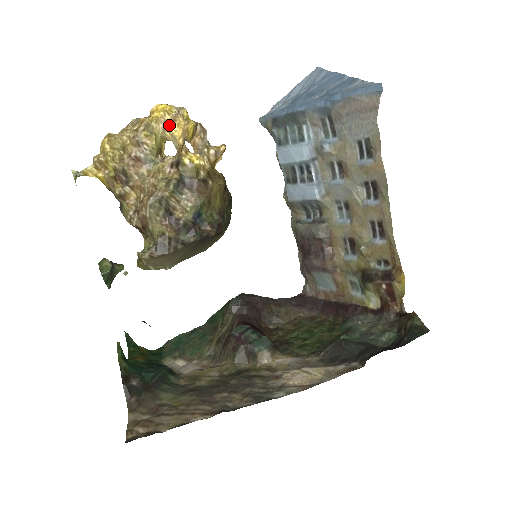
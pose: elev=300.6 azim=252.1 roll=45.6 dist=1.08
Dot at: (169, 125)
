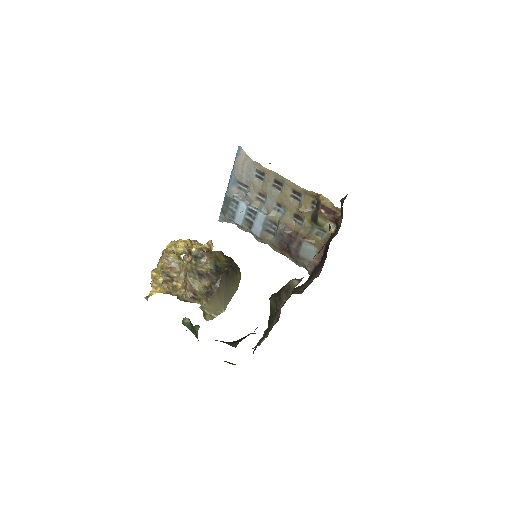
Dot at: (176, 245)
